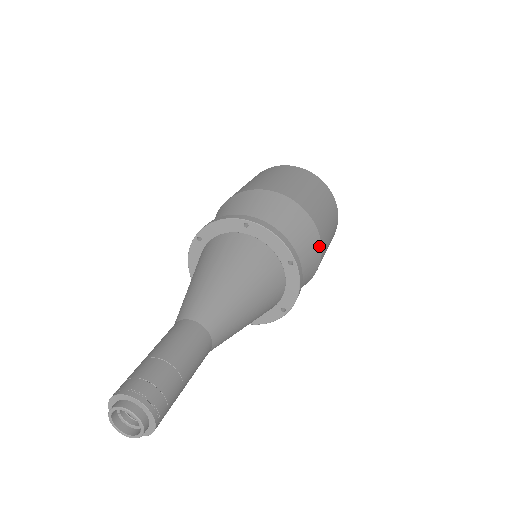
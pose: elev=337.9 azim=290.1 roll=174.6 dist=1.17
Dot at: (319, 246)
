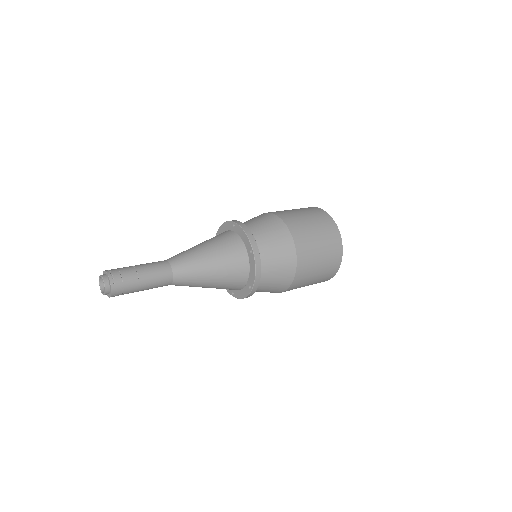
Dot at: (293, 254)
